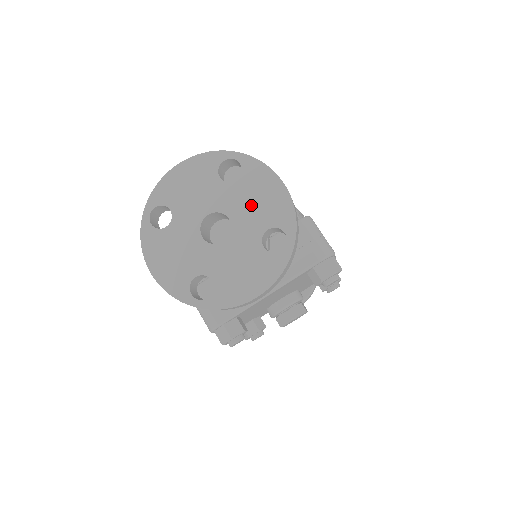
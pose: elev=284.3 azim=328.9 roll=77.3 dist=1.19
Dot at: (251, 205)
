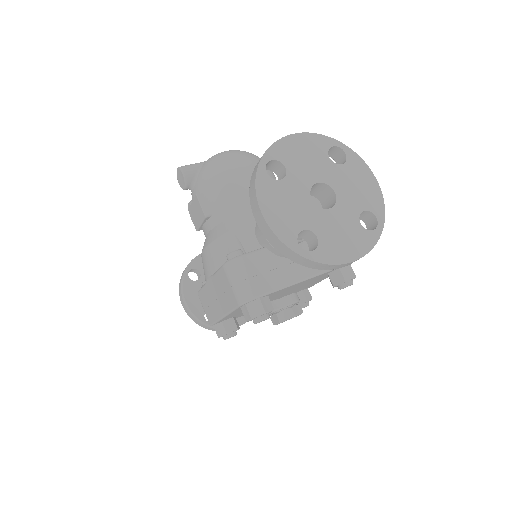
Dot at: (352, 188)
